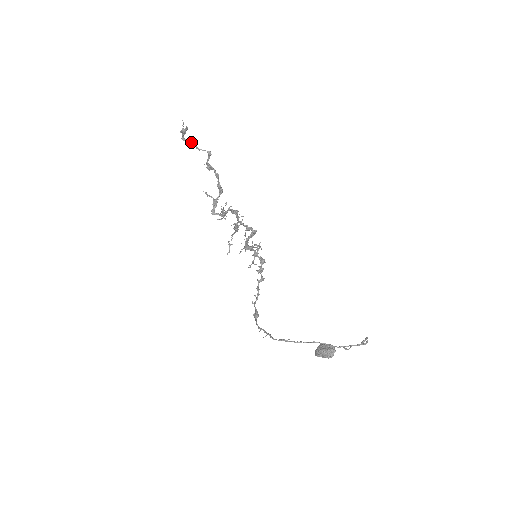
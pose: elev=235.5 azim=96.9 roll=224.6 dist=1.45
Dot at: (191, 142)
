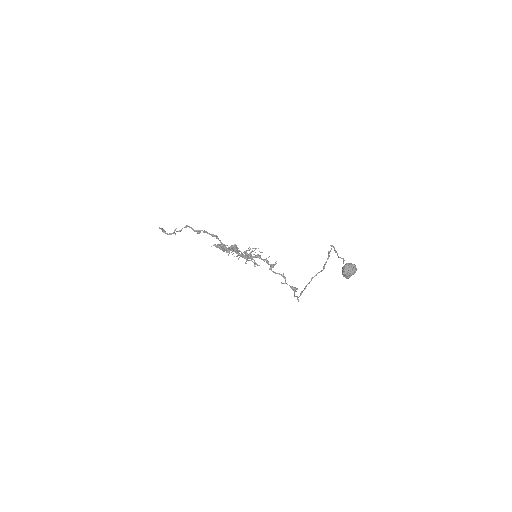
Dot at: (173, 232)
